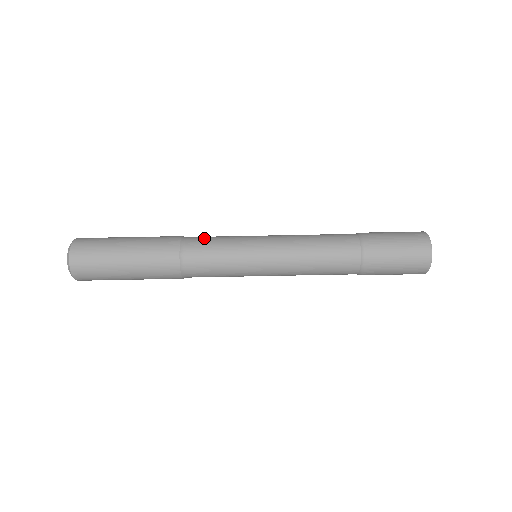
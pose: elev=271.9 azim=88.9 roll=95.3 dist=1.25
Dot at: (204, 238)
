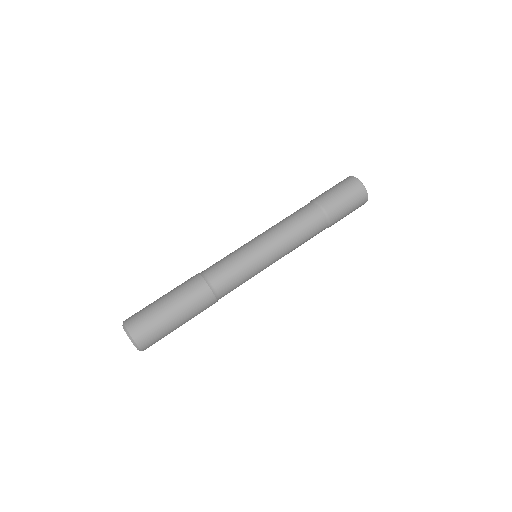
Dot at: (214, 264)
